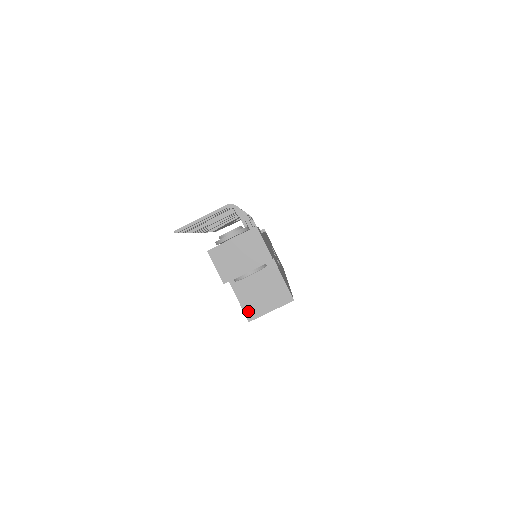
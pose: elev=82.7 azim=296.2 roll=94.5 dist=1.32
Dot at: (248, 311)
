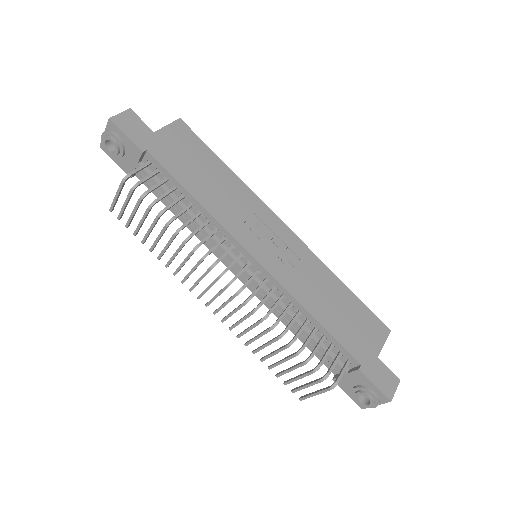
Dot at: occluded
